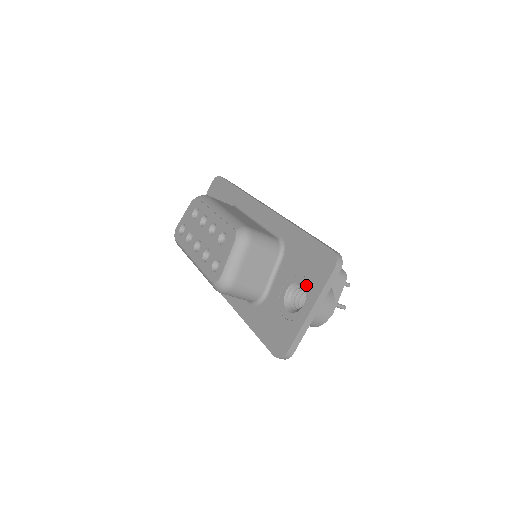
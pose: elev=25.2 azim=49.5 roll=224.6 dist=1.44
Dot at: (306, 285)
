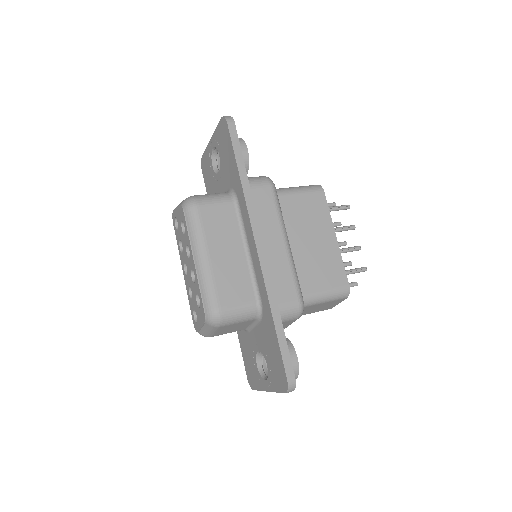
Dot at: (268, 371)
